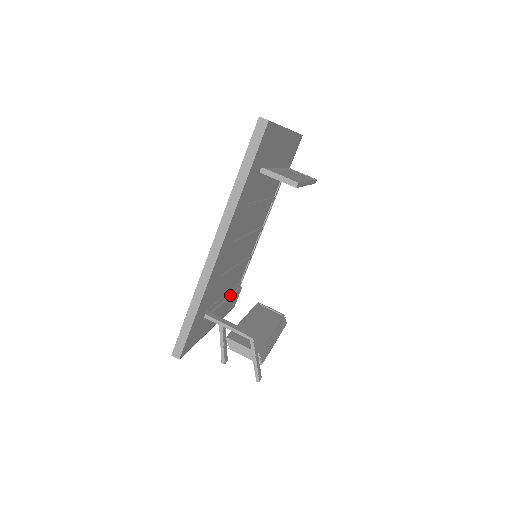
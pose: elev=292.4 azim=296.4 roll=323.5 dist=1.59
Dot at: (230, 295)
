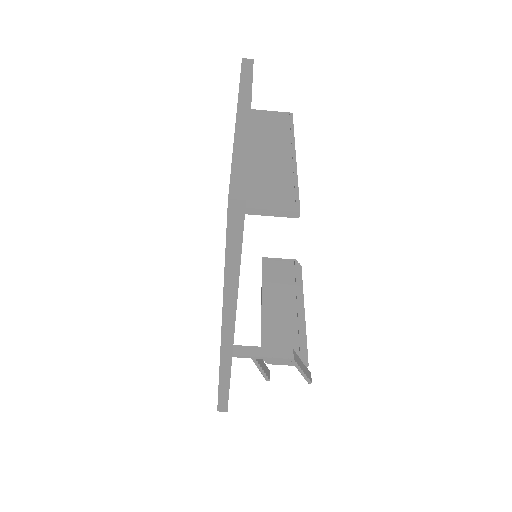
Dot at: occluded
